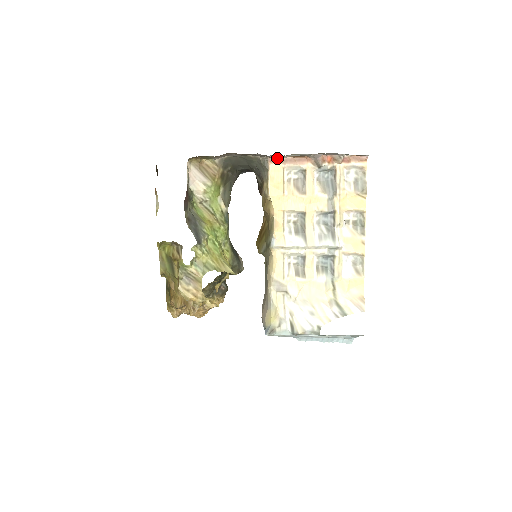
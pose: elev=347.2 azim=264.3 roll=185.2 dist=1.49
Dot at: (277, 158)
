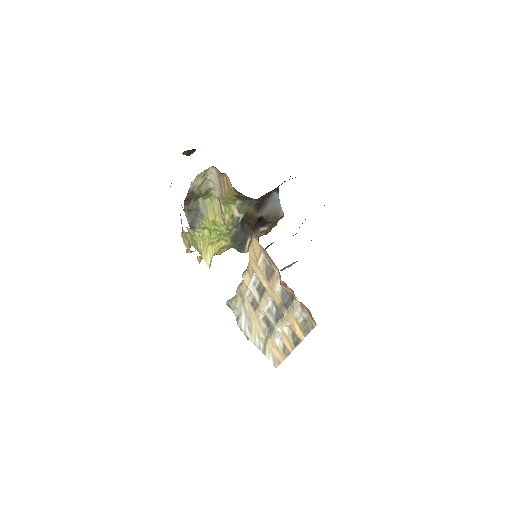
Dot at: occluded
